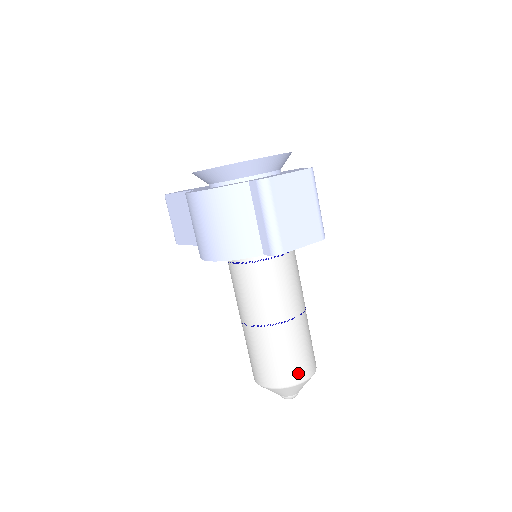
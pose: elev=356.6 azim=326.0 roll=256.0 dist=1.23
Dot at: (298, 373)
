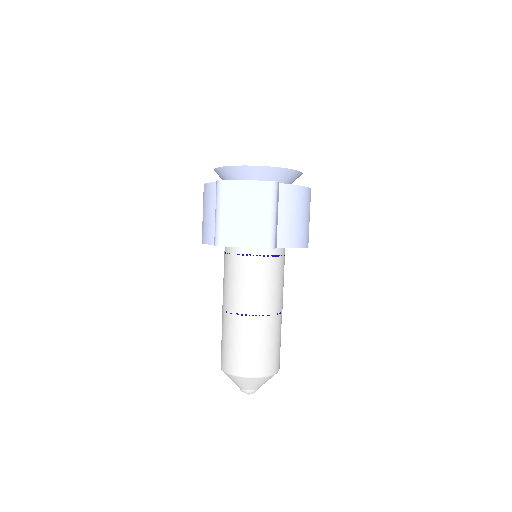
Dot at: (239, 366)
